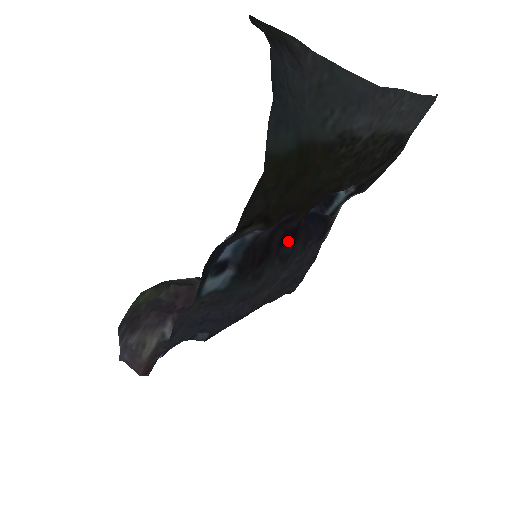
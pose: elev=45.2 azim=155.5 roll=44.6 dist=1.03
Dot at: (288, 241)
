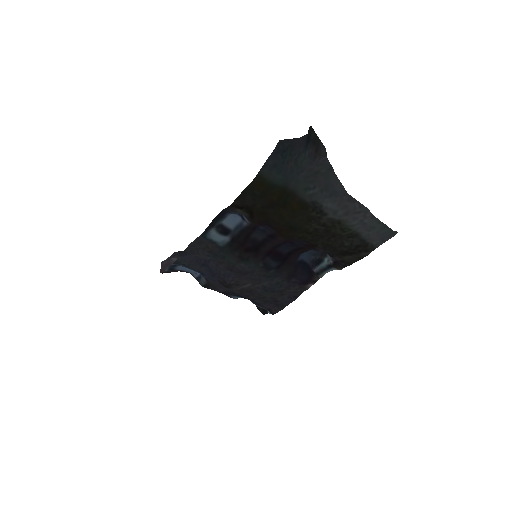
Dot at: (274, 258)
